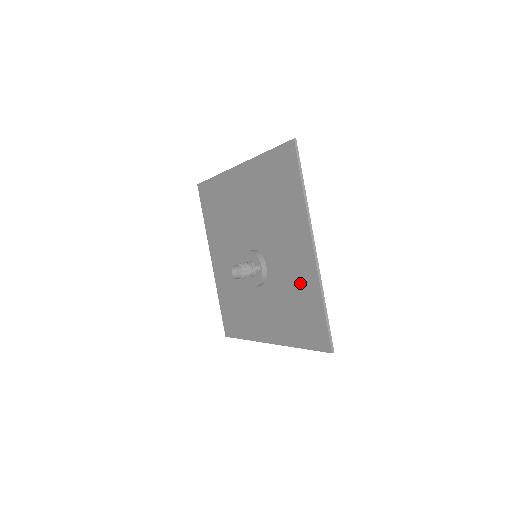
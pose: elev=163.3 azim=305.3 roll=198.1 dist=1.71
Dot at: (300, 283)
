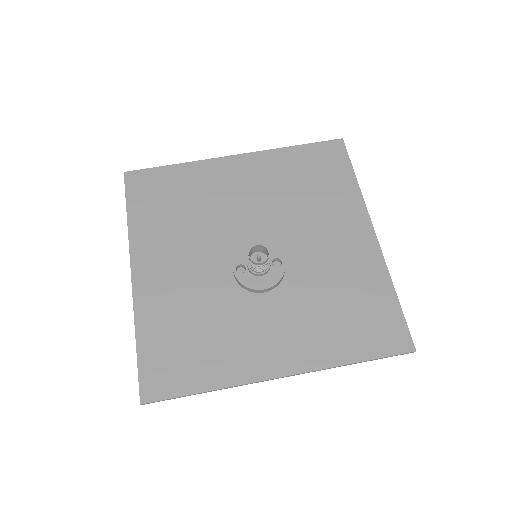
Dot at: (354, 274)
